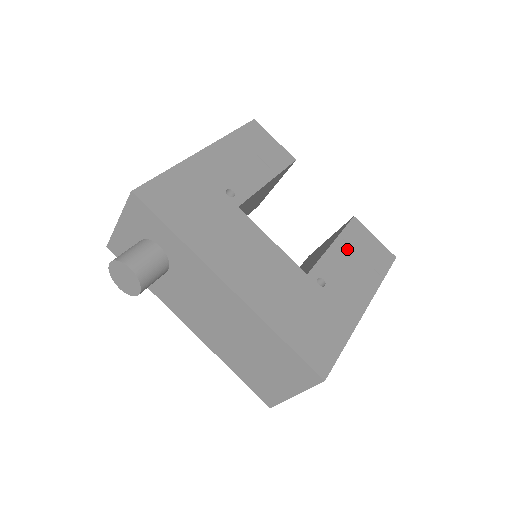
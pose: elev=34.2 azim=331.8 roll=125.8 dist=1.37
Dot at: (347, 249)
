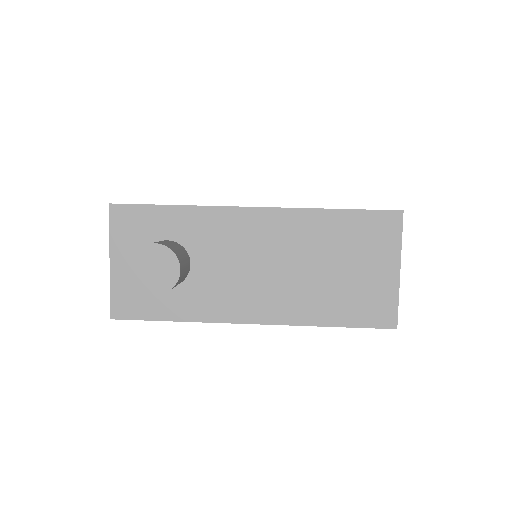
Dot at: occluded
